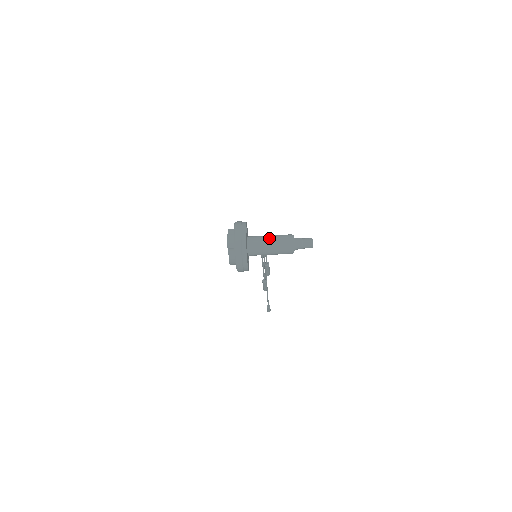
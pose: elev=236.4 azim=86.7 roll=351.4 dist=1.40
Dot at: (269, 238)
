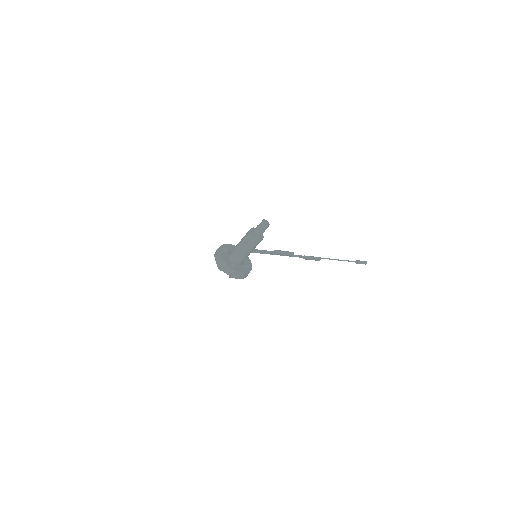
Dot at: (239, 244)
